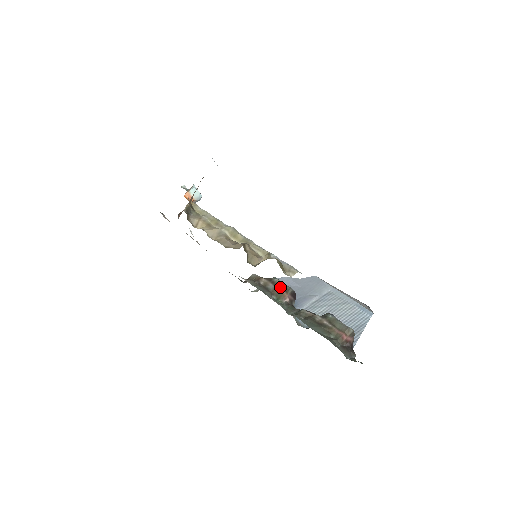
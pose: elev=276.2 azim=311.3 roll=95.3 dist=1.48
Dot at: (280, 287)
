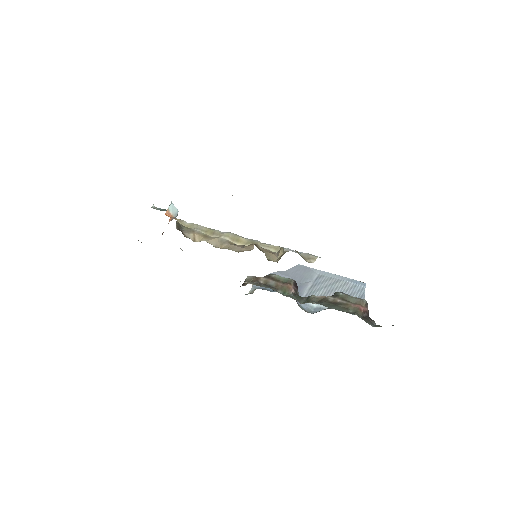
Dot at: (281, 281)
